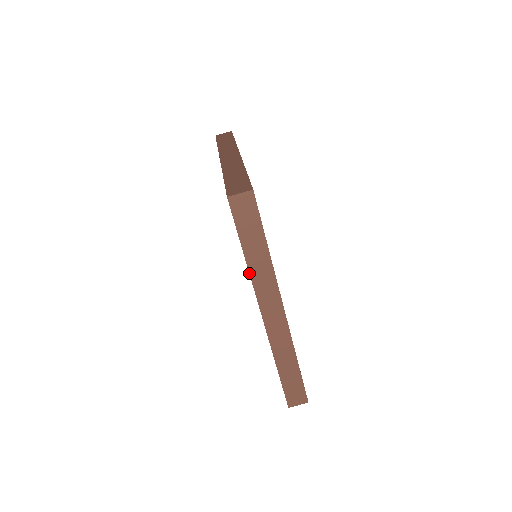
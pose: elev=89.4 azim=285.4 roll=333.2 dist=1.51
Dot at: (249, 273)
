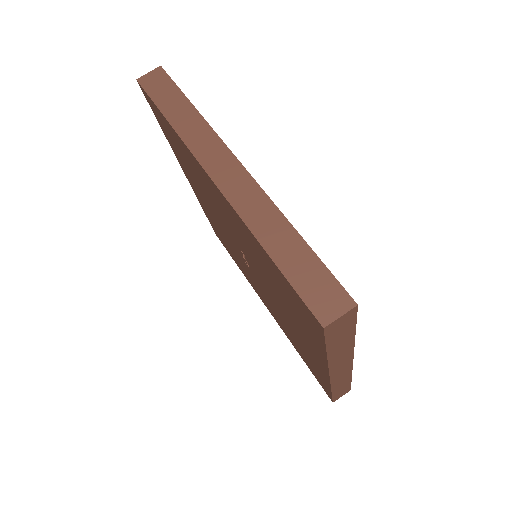
Dot at: (327, 362)
